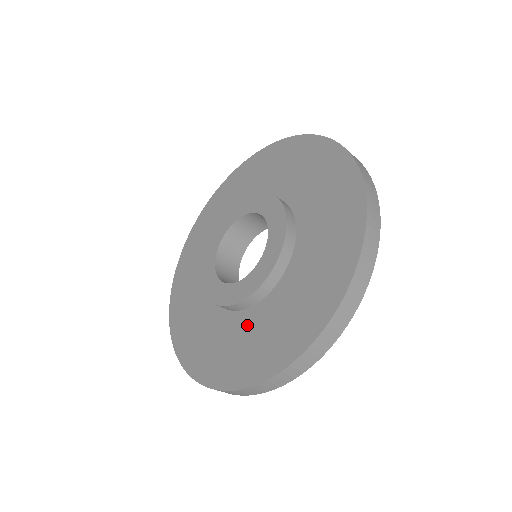
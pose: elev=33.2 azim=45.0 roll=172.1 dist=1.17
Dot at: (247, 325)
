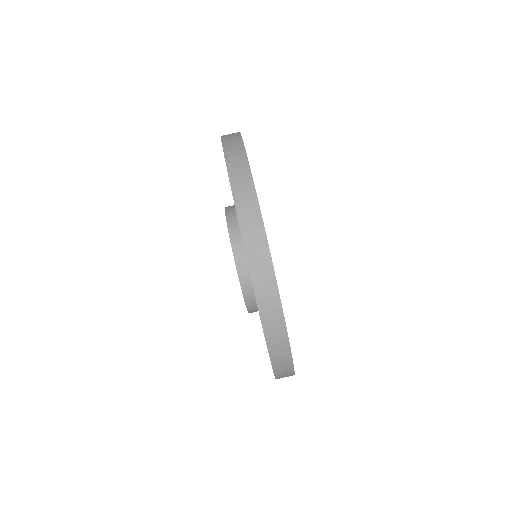
Dot at: occluded
